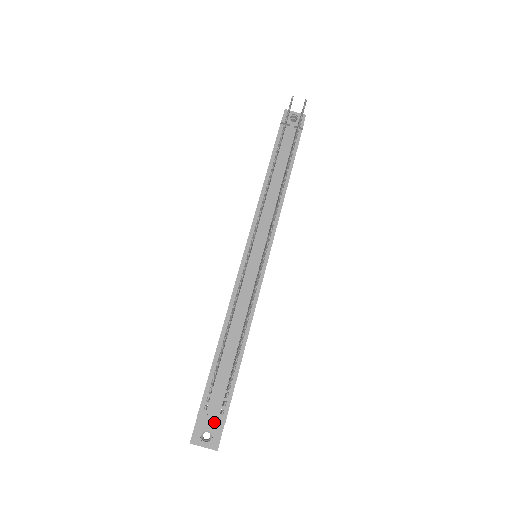
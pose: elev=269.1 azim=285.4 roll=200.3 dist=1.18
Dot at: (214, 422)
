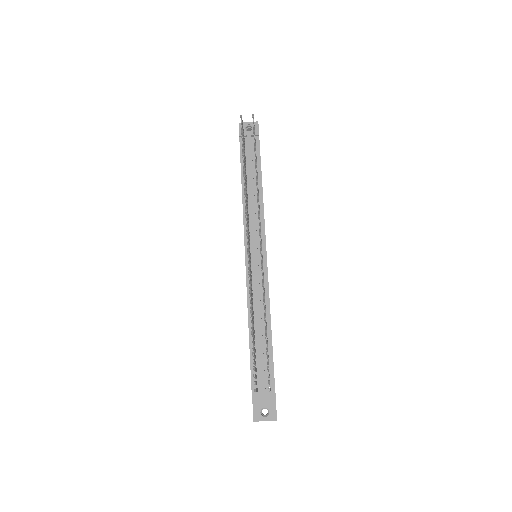
Dot at: (267, 399)
